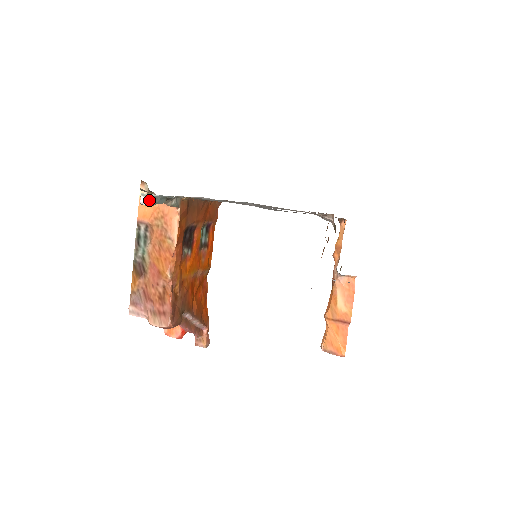
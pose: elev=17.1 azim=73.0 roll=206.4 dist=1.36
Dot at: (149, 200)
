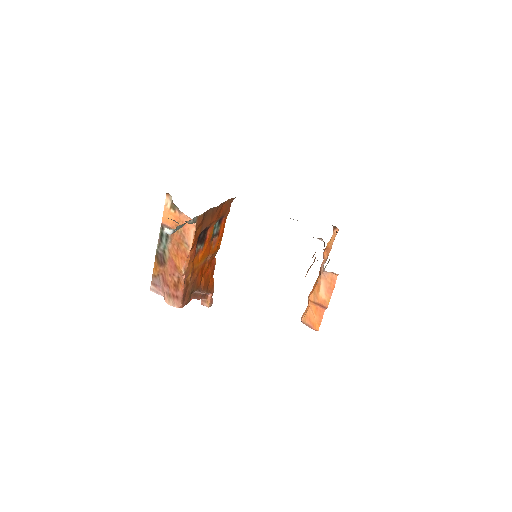
Dot at: (171, 231)
